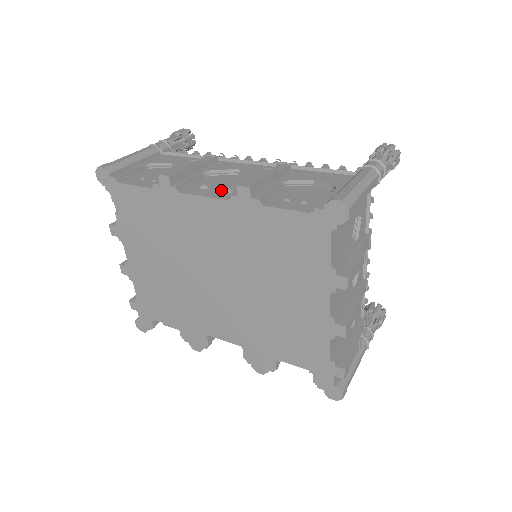
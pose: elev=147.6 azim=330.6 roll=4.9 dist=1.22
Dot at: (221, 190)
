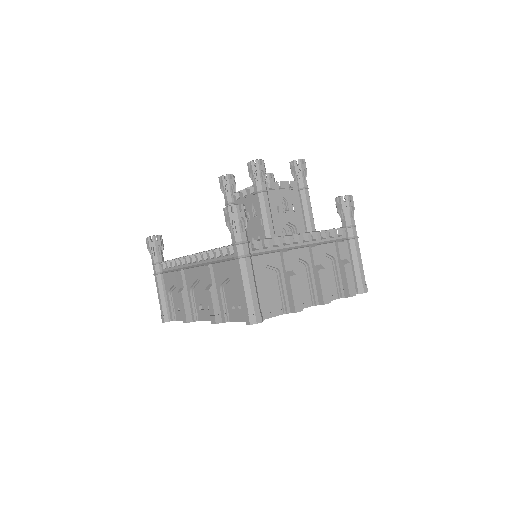
Dot at: (208, 308)
